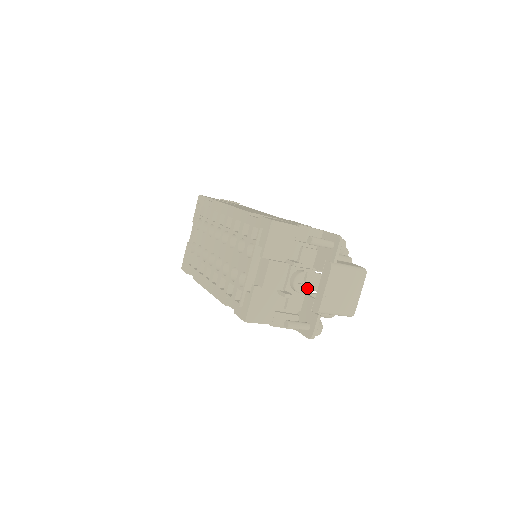
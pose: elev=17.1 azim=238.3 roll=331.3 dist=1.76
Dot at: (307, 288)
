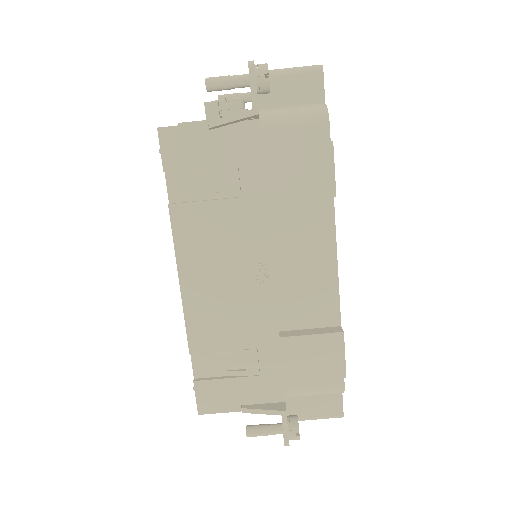
Dot at: (237, 98)
